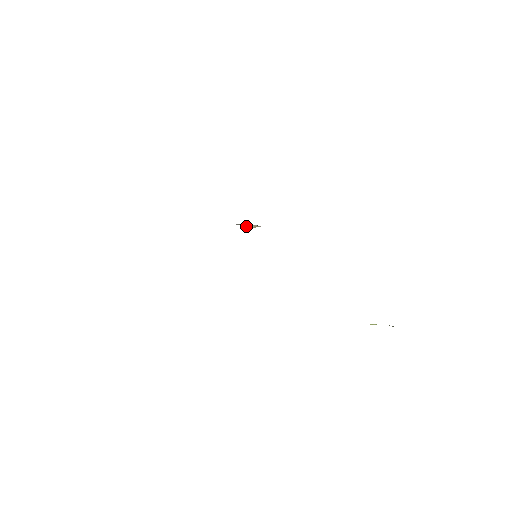
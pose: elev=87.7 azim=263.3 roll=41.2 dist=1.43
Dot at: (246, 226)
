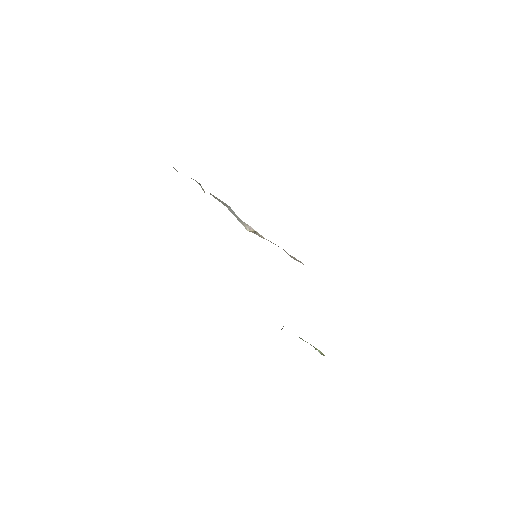
Dot at: (247, 227)
